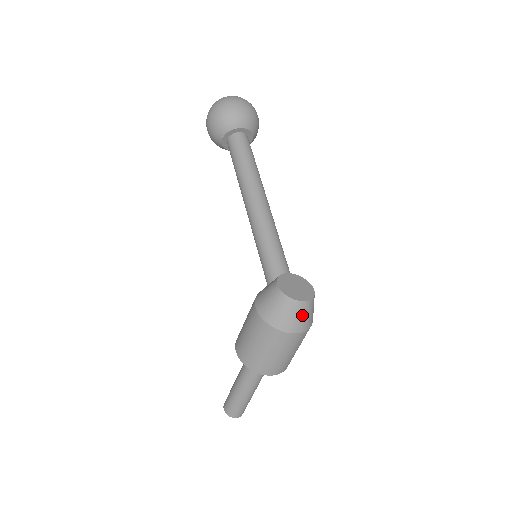
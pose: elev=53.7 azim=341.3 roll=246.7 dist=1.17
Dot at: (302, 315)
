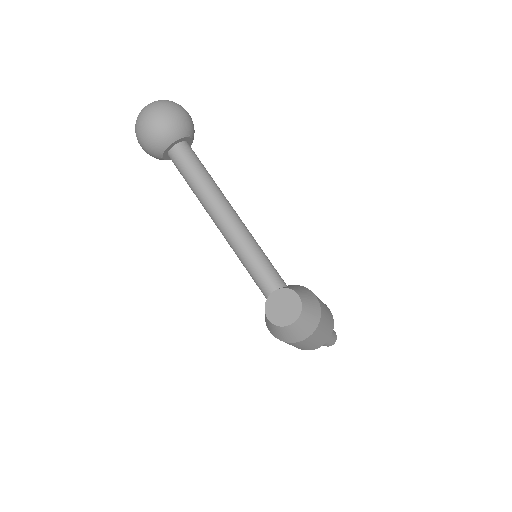
Dot at: (299, 329)
